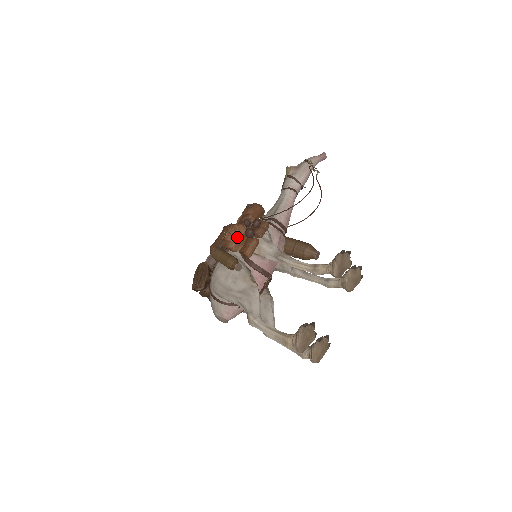
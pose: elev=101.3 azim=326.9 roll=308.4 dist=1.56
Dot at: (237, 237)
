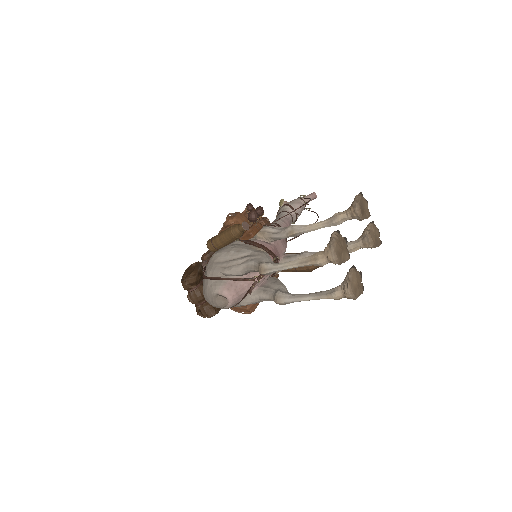
Dot at: (239, 220)
